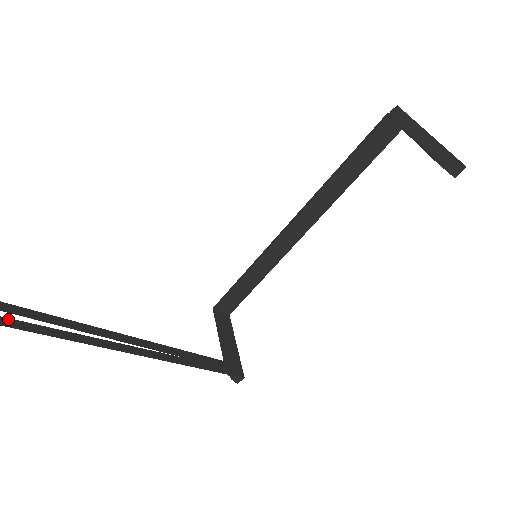
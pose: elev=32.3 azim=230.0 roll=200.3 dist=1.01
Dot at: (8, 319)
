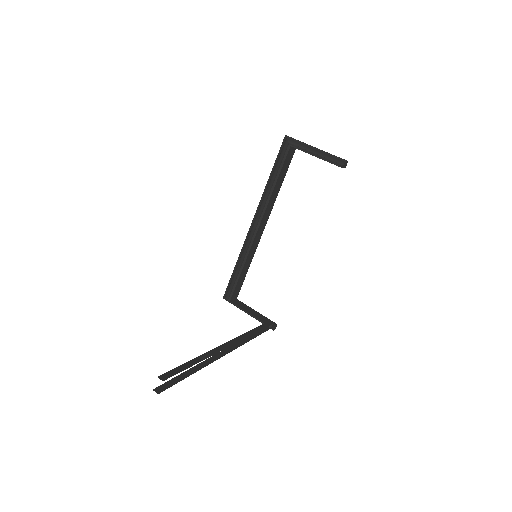
Dot at: (188, 371)
